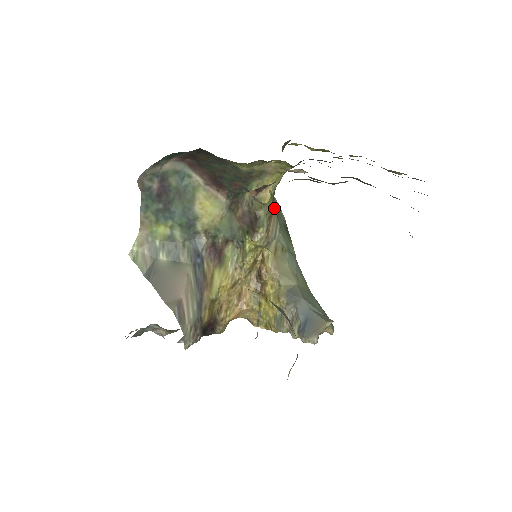
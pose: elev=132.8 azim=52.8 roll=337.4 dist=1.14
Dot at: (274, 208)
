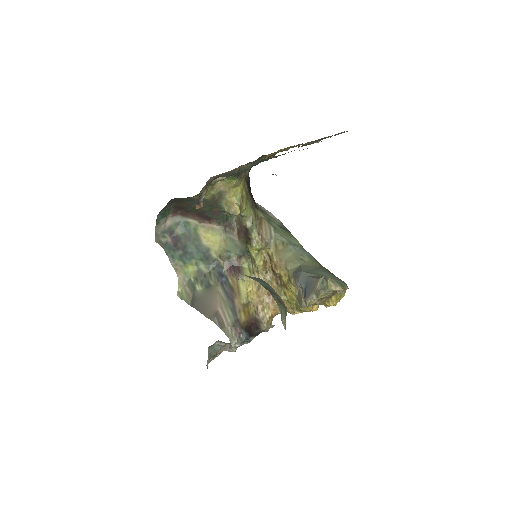
Dot at: (262, 217)
